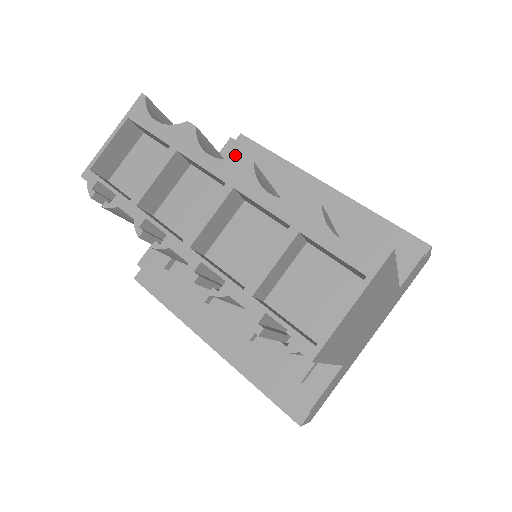
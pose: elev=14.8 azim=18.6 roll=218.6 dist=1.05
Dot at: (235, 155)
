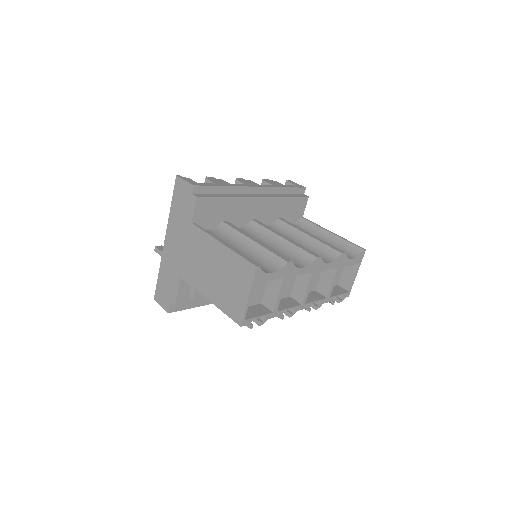
Dot at: (206, 207)
